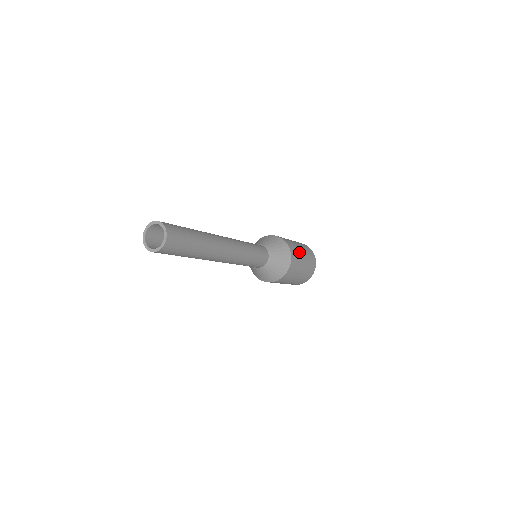
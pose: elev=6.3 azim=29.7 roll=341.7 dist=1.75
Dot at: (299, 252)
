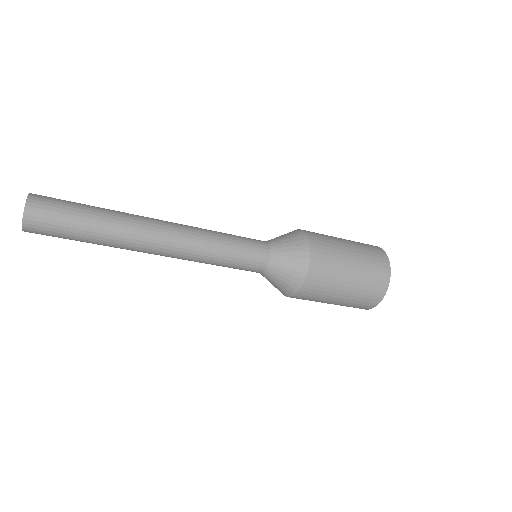
Dot at: (336, 278)
